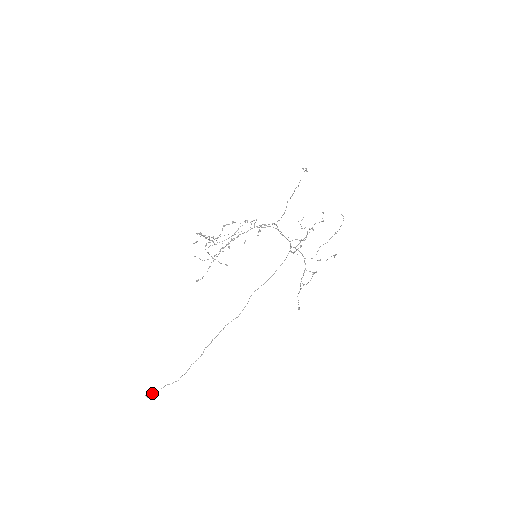
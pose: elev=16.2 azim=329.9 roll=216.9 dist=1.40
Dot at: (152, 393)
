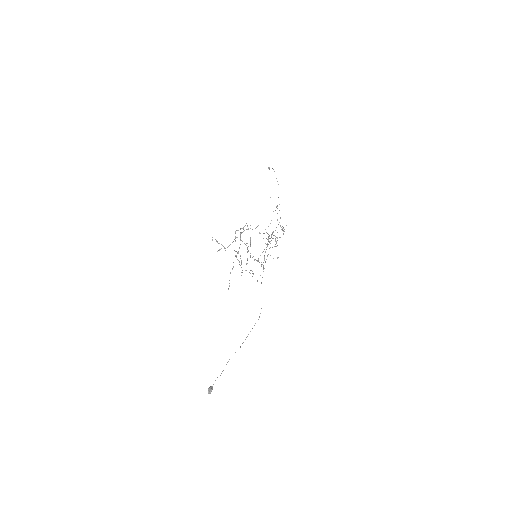
Dot at: occluded
